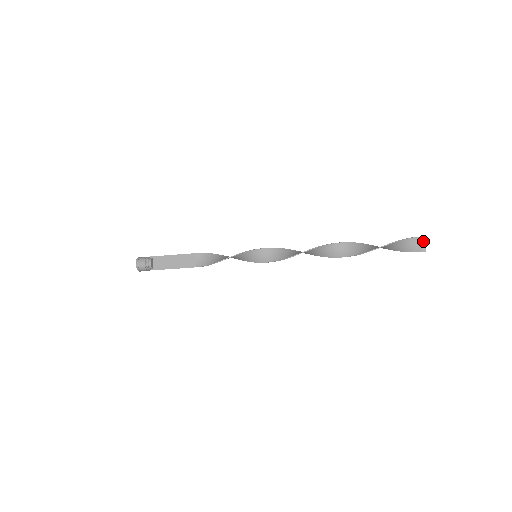
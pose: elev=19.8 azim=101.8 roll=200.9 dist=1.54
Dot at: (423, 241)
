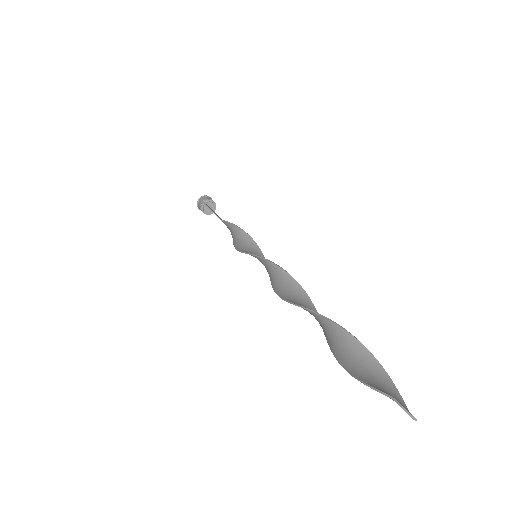
Dot at: occluded
